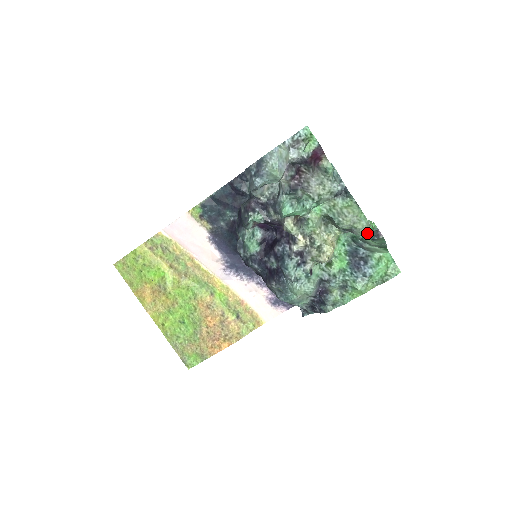
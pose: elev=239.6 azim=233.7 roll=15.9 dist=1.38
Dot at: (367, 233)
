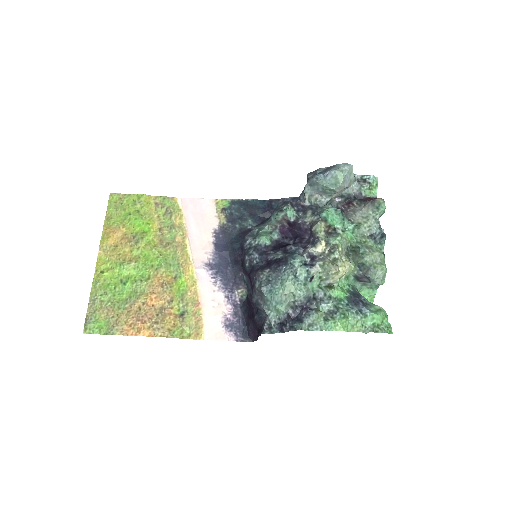
Dot at: (380, 282)
